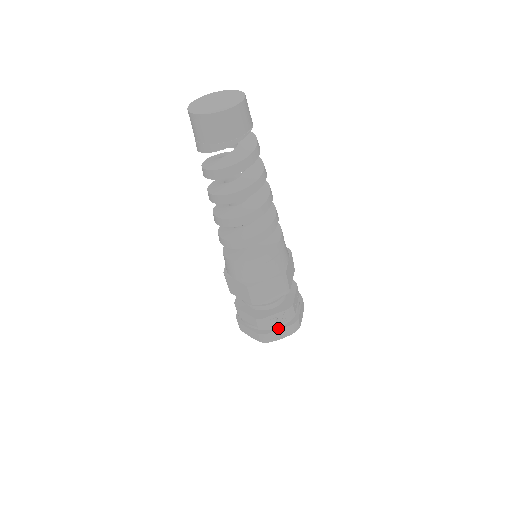
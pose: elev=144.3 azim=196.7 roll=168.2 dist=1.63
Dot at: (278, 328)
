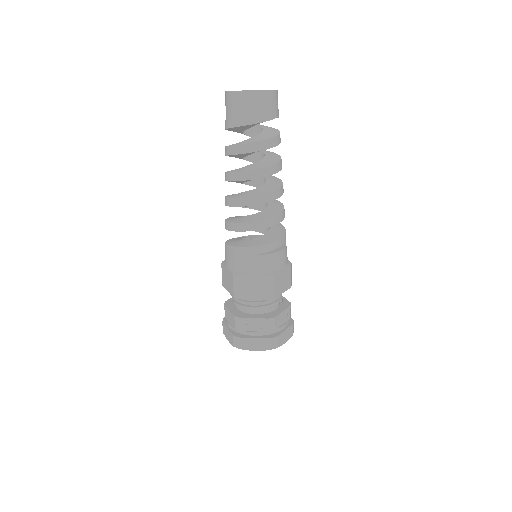
Dot at: (254, 336)
